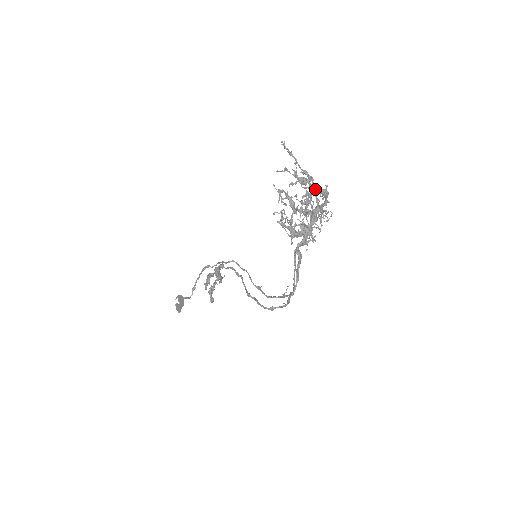
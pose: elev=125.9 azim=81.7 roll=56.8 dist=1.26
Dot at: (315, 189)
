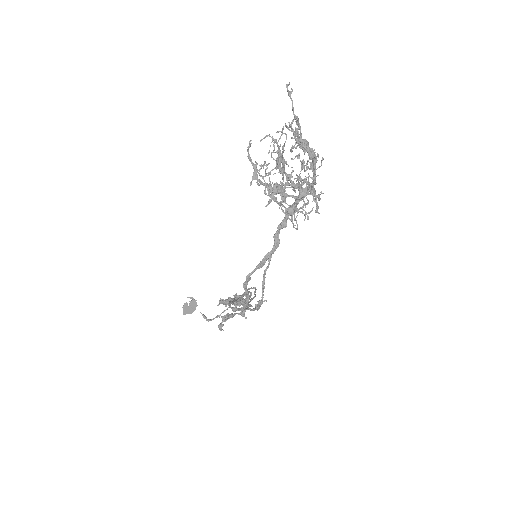
Dot at: occluded
